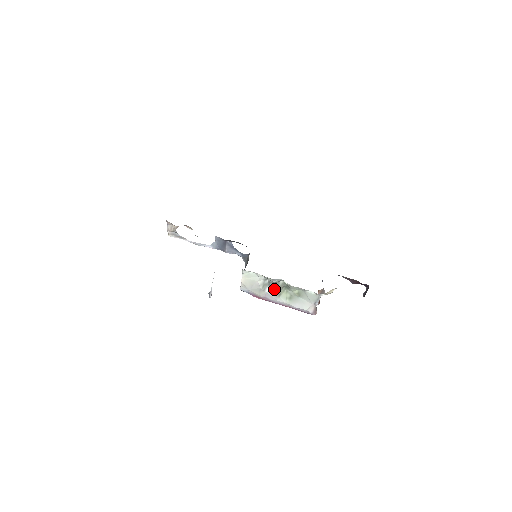
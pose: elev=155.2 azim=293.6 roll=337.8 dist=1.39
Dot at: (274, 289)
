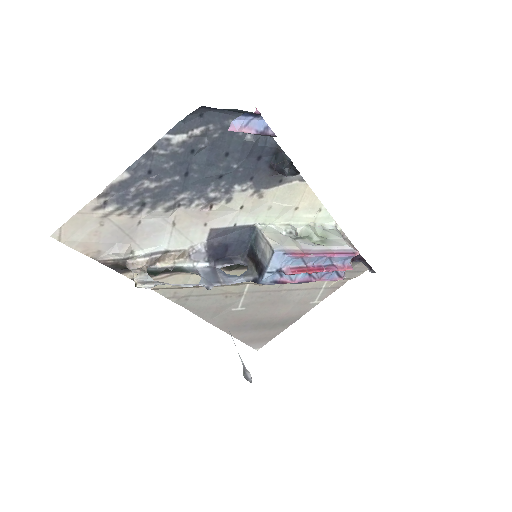
Dot at: (301, 238)
